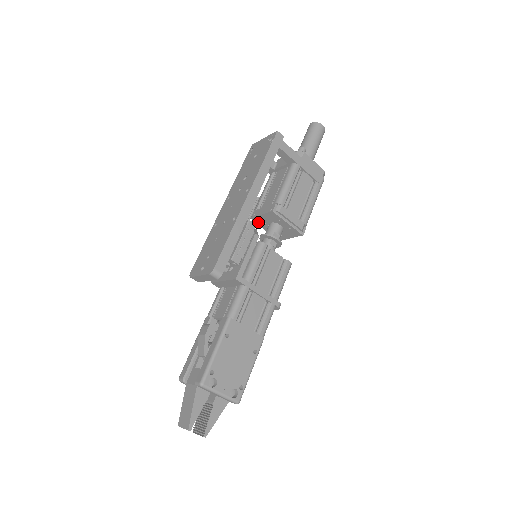
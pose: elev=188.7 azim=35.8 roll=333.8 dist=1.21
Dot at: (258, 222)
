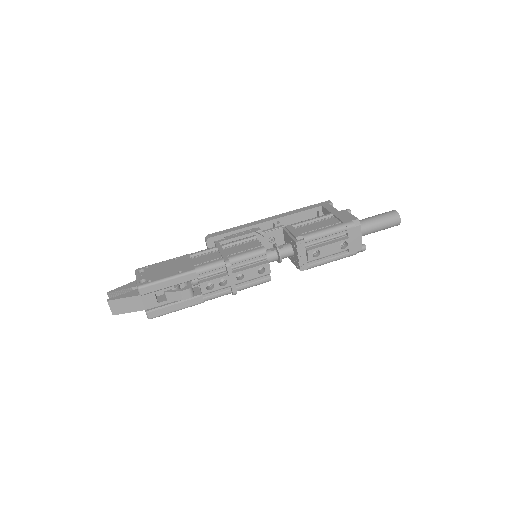
Dot at: occluded
